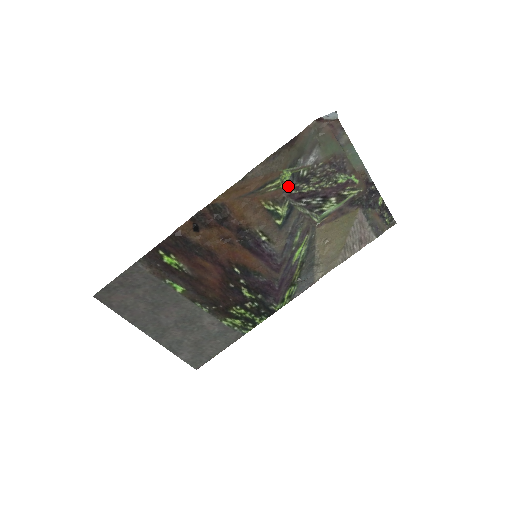
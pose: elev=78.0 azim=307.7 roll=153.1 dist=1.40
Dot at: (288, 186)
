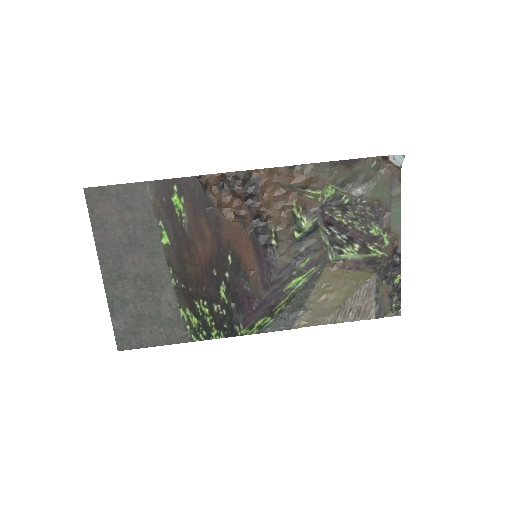
Dot at: (325, 203)
